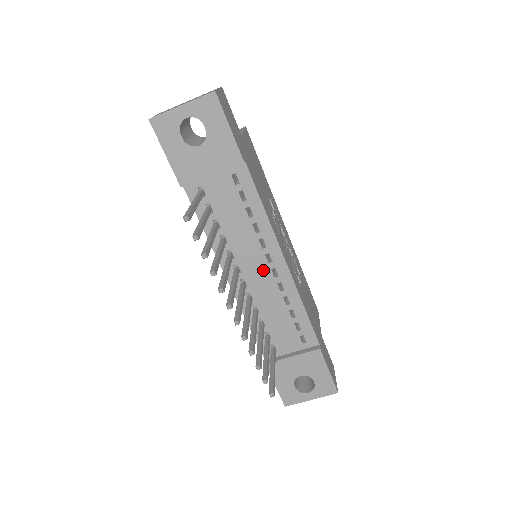
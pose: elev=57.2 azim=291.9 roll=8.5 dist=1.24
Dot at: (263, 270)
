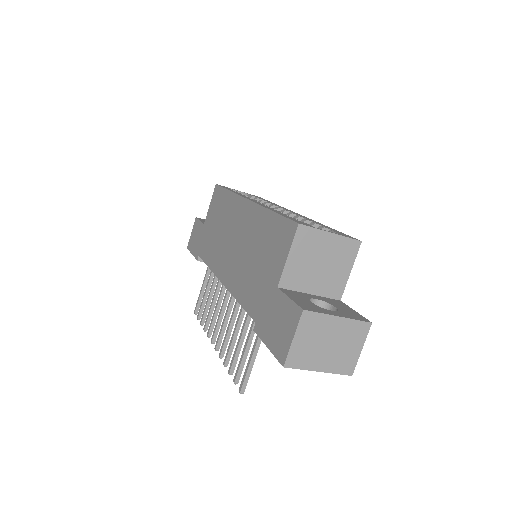
Dot at: occluded
